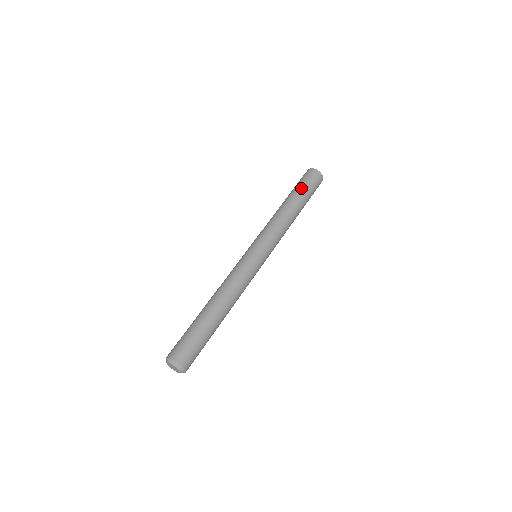
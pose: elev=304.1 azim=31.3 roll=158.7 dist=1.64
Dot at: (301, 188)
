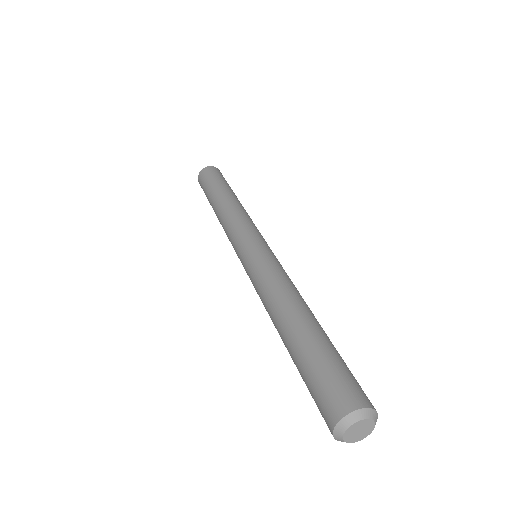
Dot at: (225, 182)
